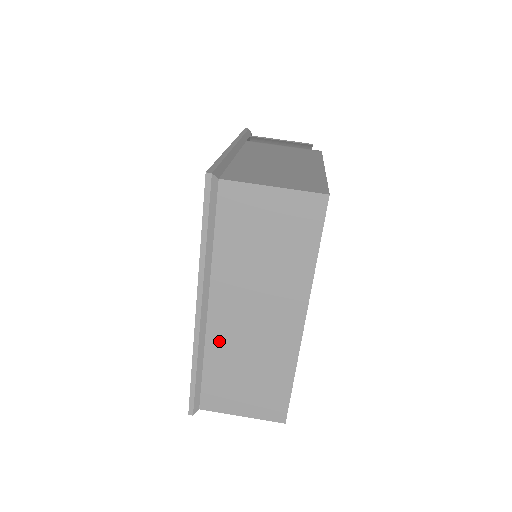
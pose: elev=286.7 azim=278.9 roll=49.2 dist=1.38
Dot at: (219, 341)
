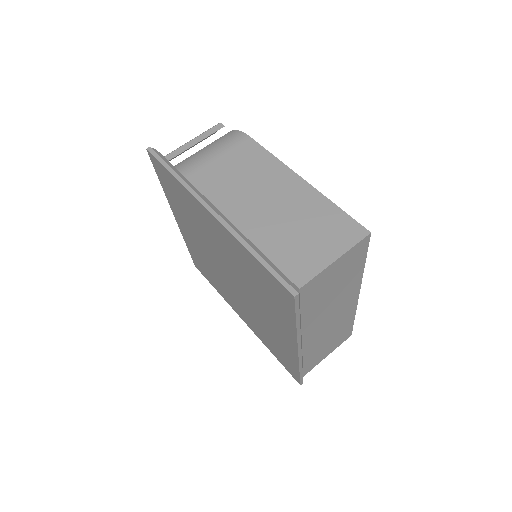
Dot at: (311, 346)
